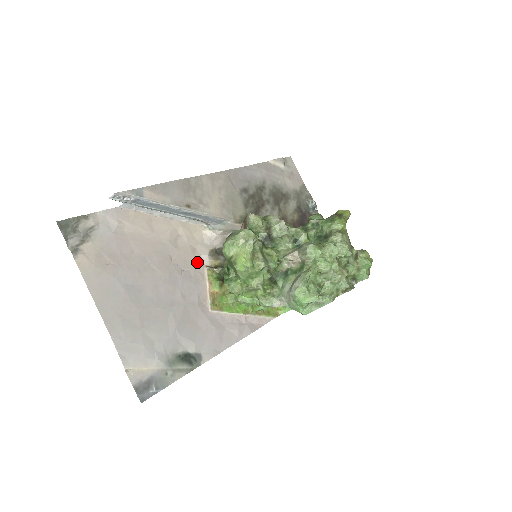
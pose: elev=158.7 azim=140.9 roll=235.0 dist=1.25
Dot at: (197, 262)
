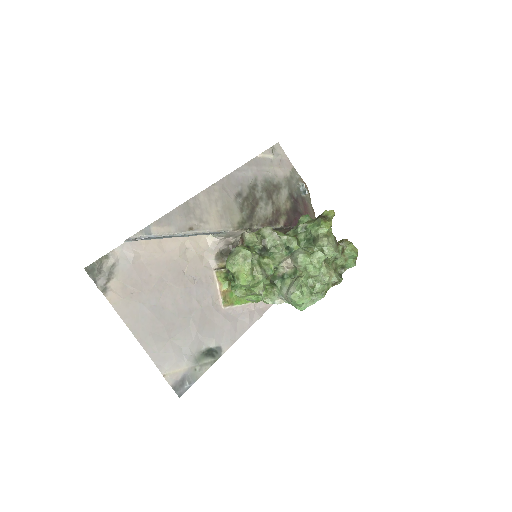
Dot at: (206, 268)
